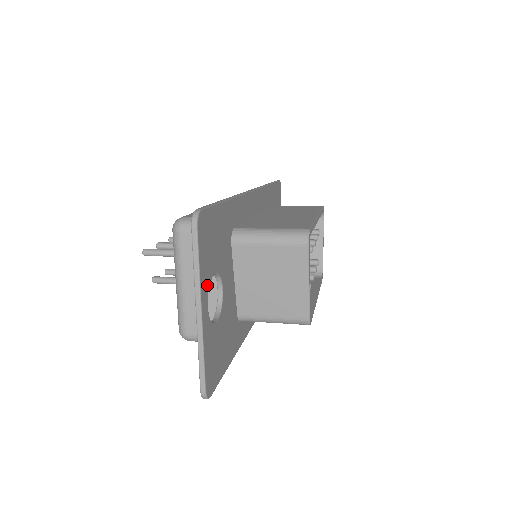
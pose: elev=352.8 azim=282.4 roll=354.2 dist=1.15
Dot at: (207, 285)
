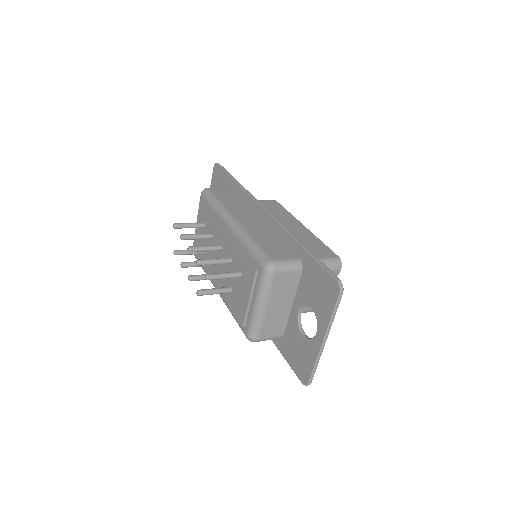
Dot at: (323, 320)
